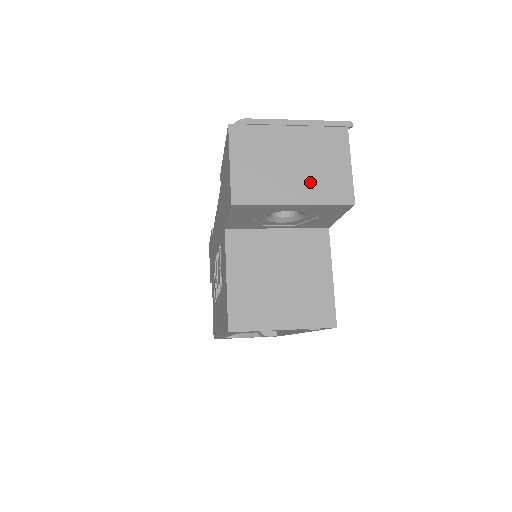
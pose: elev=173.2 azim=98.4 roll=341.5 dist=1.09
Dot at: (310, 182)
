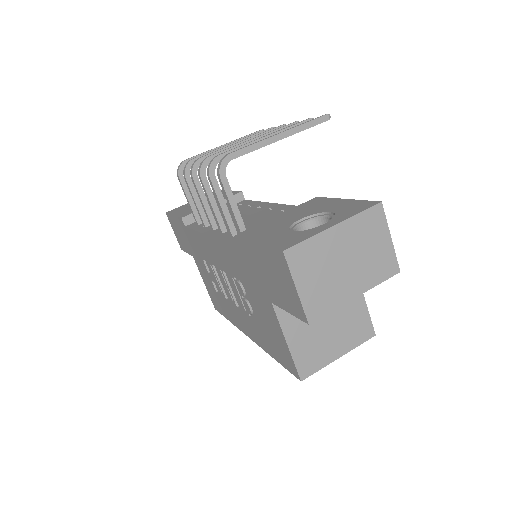
Dot at: (363, 271)
